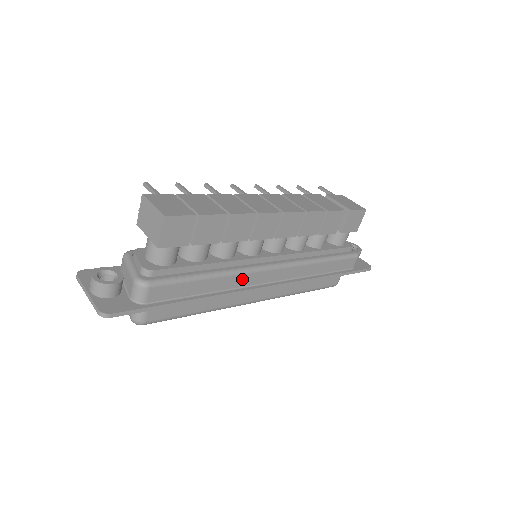
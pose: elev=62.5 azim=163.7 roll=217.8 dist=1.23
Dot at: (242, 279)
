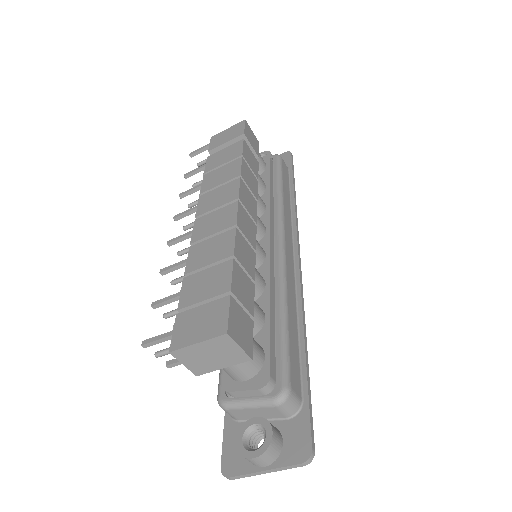
Dot at: (289, 281)
